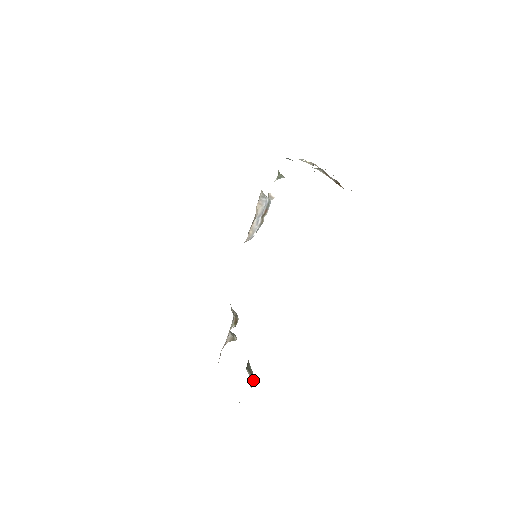
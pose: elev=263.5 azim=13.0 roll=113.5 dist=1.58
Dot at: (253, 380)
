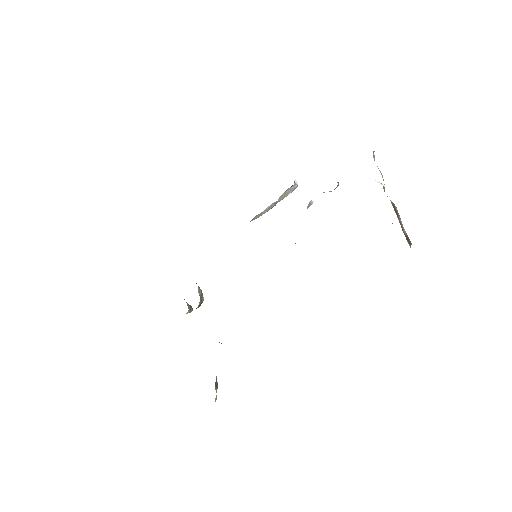
Dot at: occluded
